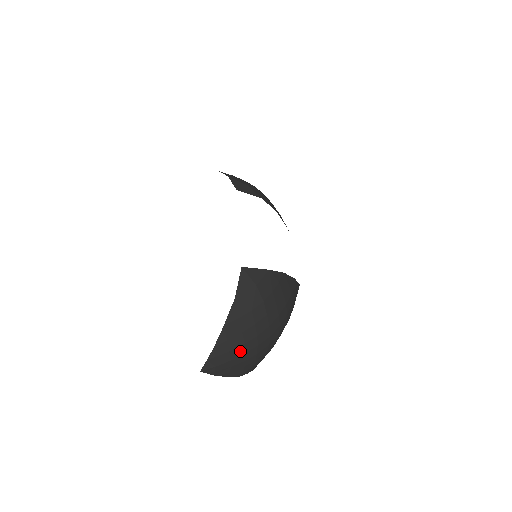
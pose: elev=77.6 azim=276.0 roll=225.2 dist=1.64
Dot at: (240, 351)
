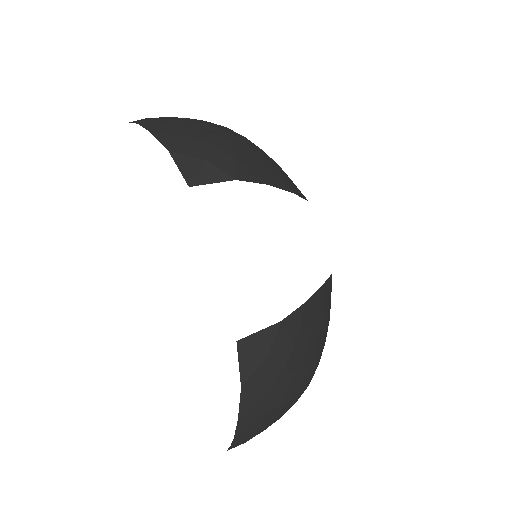
Dot at: (271, 421)
